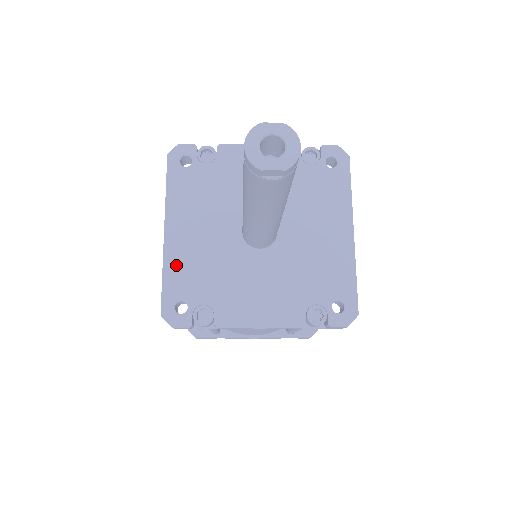
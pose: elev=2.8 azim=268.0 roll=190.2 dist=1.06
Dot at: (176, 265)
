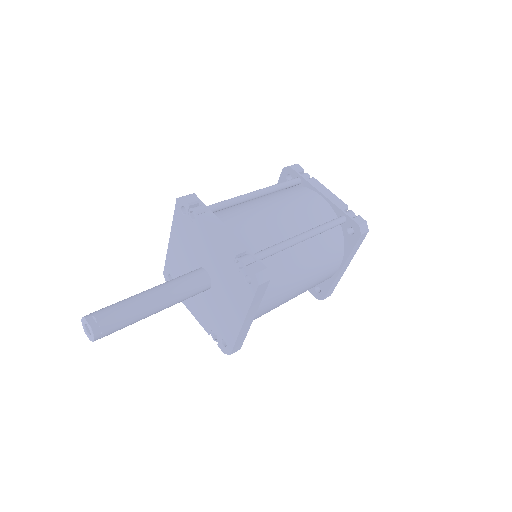
Dot at: (171, 259)
